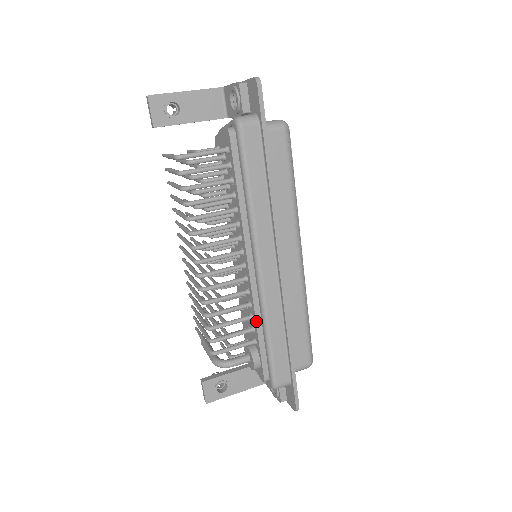
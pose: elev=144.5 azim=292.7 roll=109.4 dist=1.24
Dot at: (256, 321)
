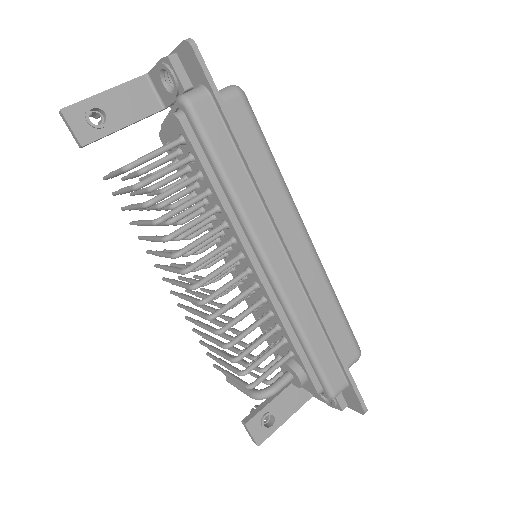
Dot at: (286, 330)
